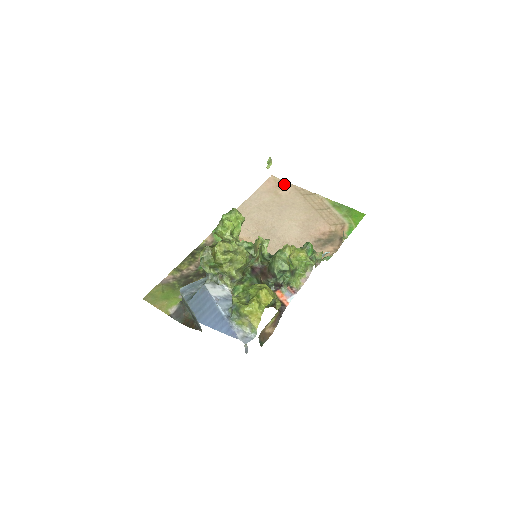
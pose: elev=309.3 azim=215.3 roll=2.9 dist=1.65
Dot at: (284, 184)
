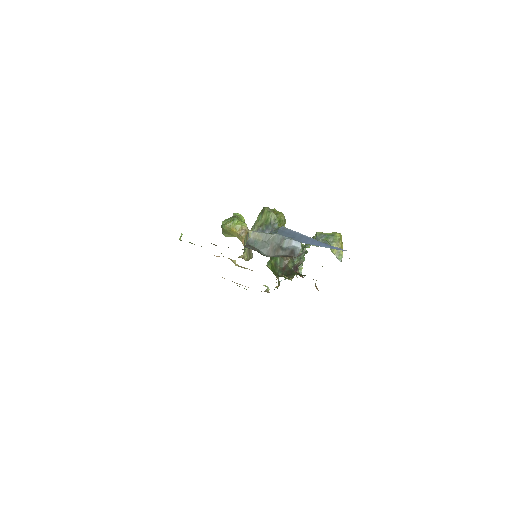
Dot at: occluded
